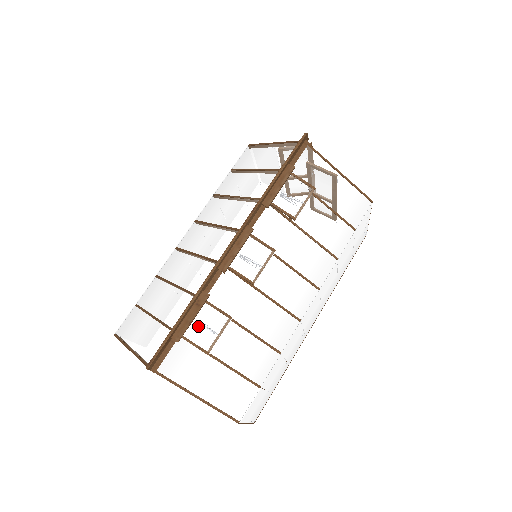
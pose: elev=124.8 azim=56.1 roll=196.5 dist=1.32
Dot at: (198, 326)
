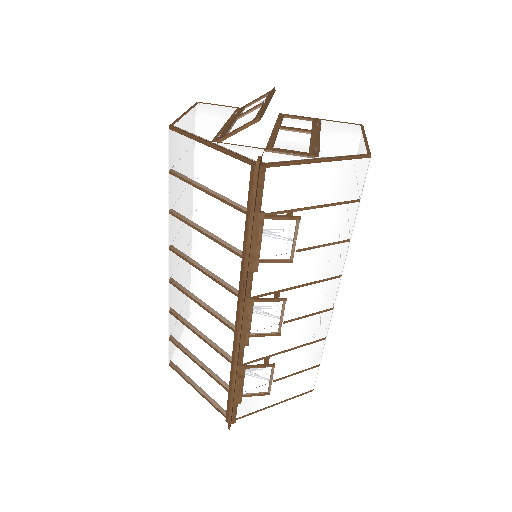
Dot at: (249, 384)
